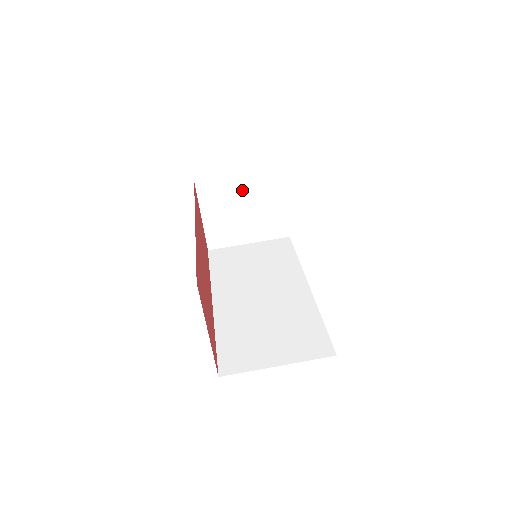
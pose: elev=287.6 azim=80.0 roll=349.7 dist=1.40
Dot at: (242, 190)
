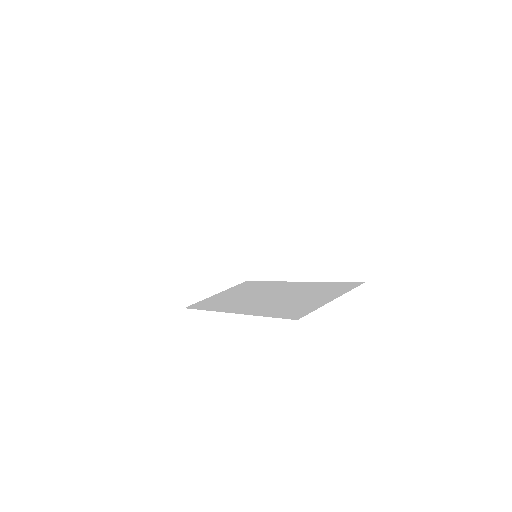
Dot at: (201, 242)
